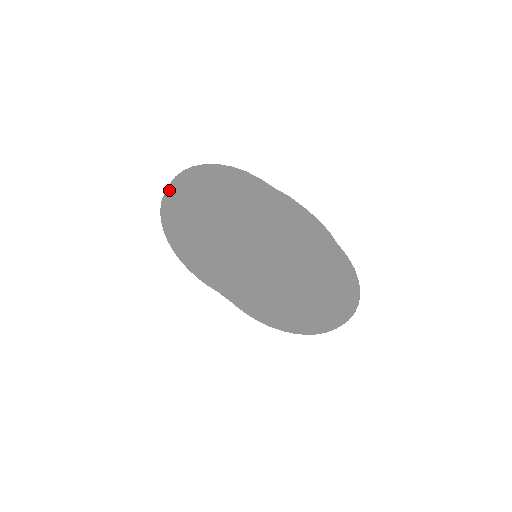
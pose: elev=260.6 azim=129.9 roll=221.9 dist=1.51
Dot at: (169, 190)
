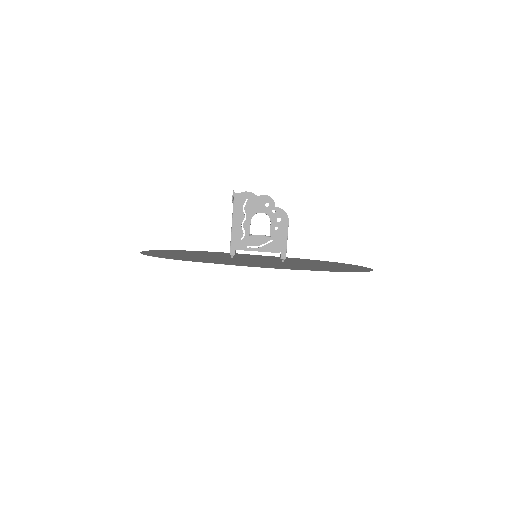
Dot at: (147, 251)
